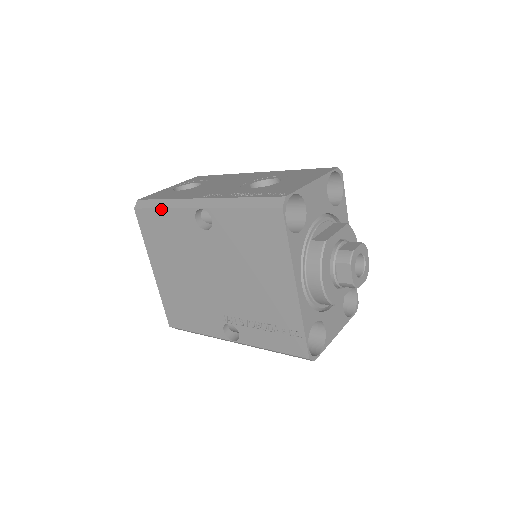
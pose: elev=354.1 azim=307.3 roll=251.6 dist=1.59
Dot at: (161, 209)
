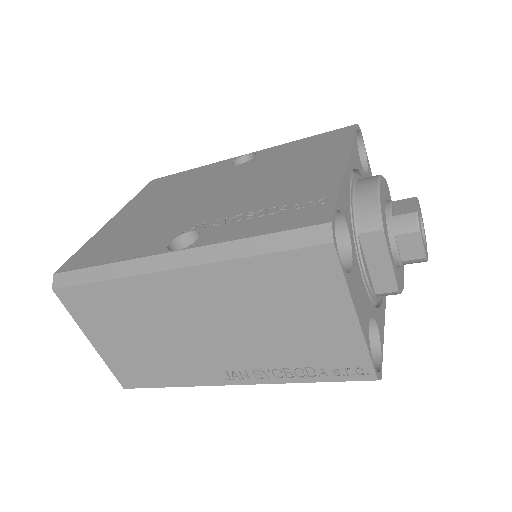
Dot at: (191, 169)
